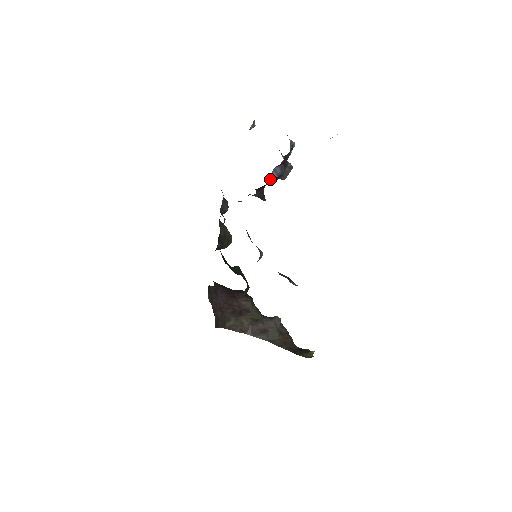
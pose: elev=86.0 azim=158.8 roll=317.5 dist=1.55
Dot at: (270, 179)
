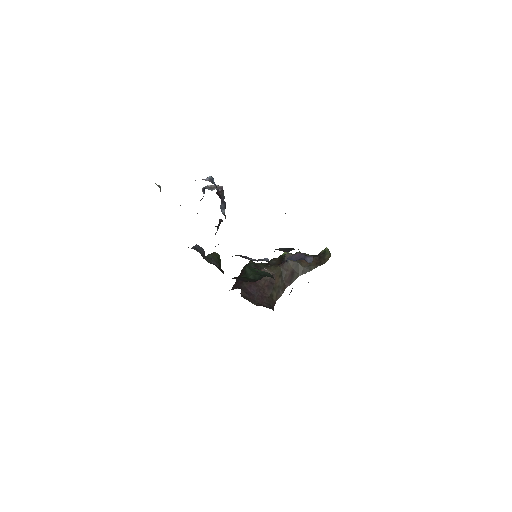
Dot at: (225, 218)
